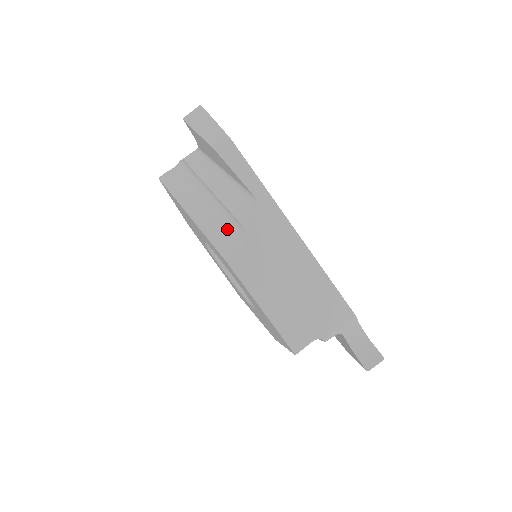
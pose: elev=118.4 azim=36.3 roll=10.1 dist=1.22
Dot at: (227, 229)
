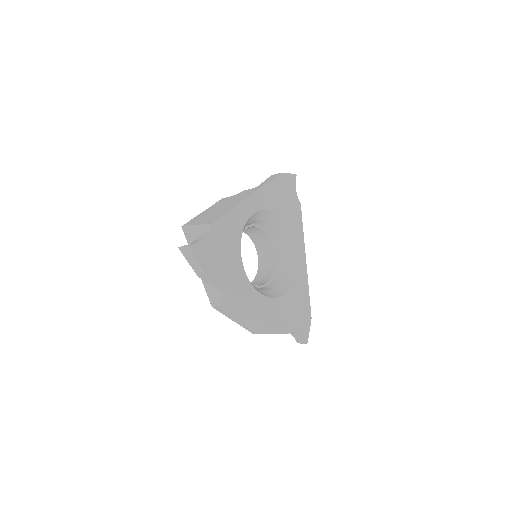
Dot at: occluded
